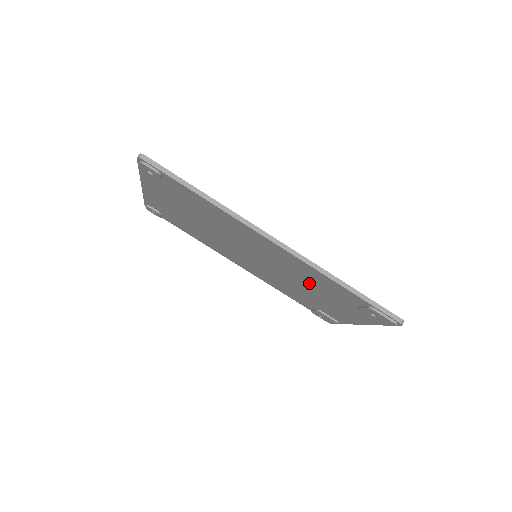
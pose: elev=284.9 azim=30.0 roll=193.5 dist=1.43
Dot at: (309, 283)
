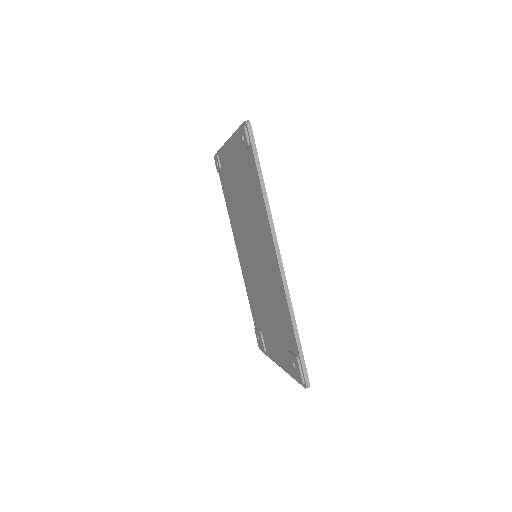
Dot at: (273, 306)
